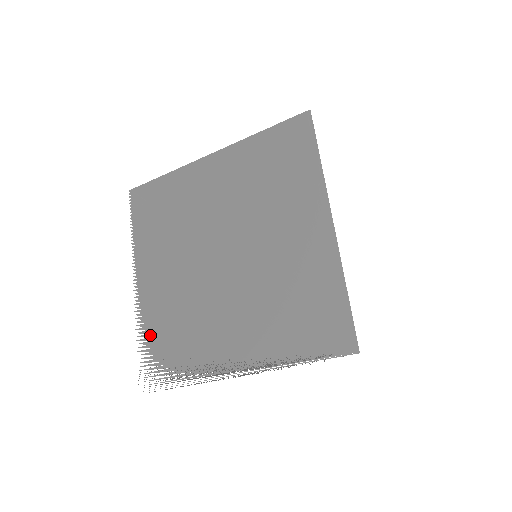
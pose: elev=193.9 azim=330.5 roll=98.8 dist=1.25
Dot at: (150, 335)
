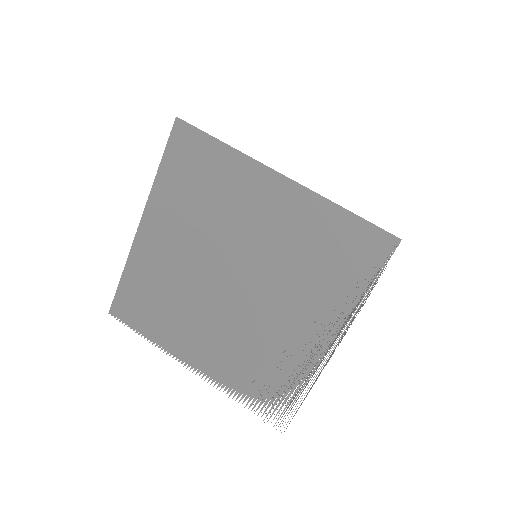
Dot at: (244, 389)
